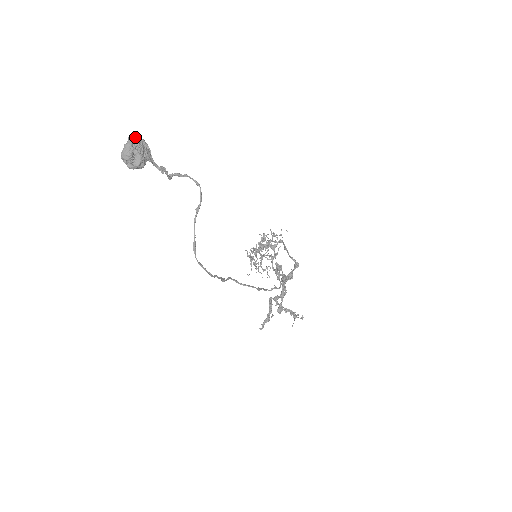
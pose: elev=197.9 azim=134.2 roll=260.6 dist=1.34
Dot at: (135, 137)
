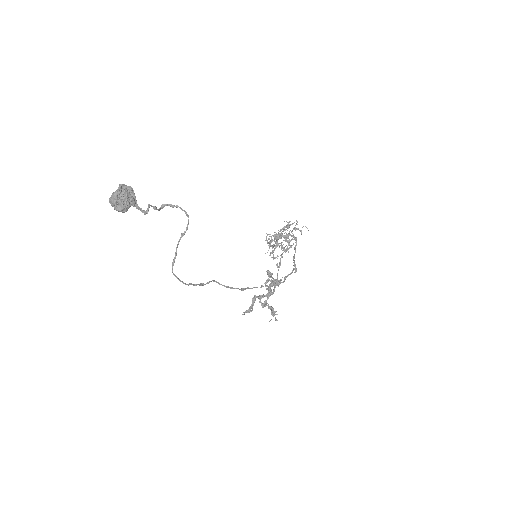
Dot at: (125, 185)
